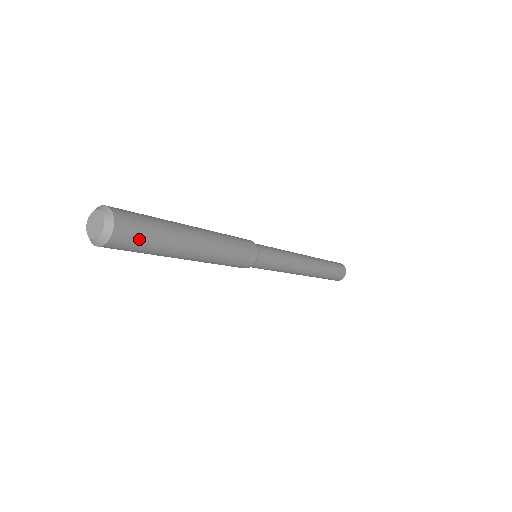
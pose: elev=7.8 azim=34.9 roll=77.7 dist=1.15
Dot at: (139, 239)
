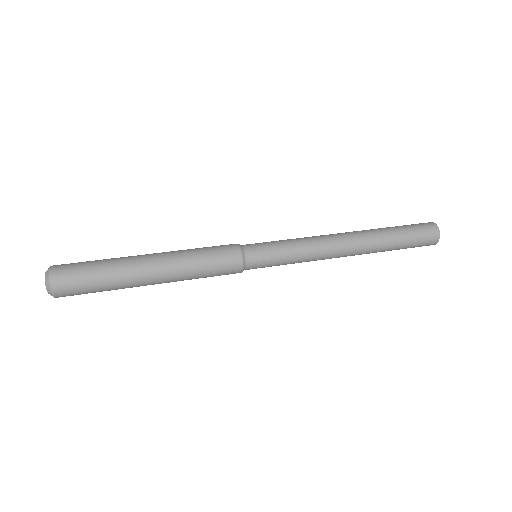
Dot at: (80, 287)
